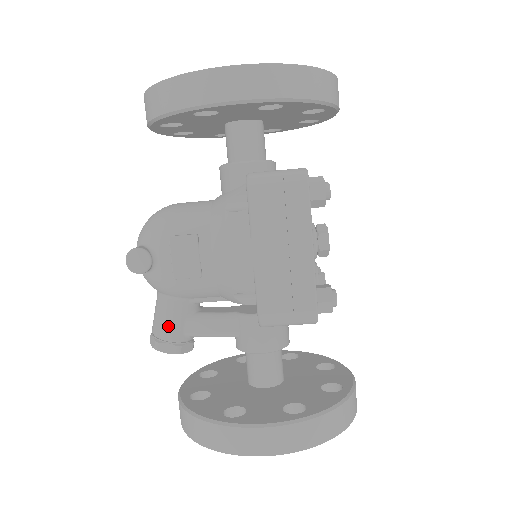
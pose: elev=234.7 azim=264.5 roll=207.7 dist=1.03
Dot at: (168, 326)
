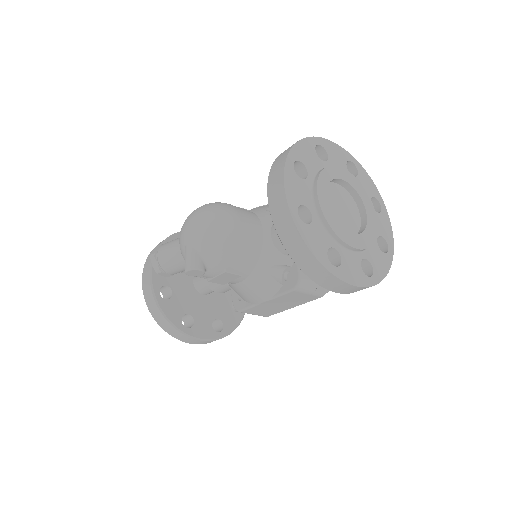
Dot at: (175, 271)
